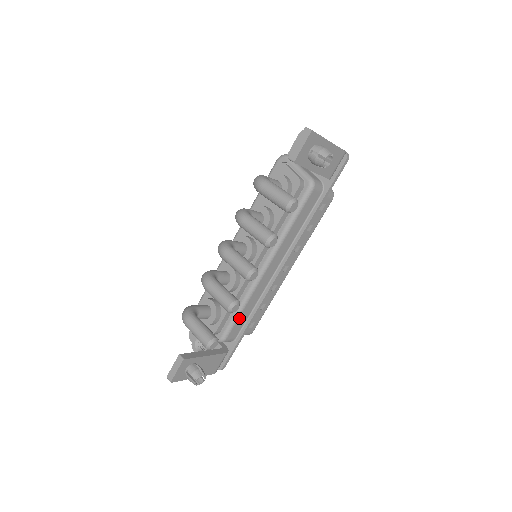
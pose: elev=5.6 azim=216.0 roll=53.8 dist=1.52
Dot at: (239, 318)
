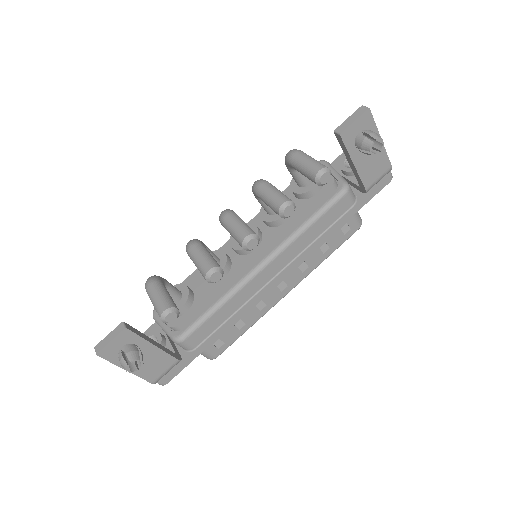
Dot at: (210, 318)
